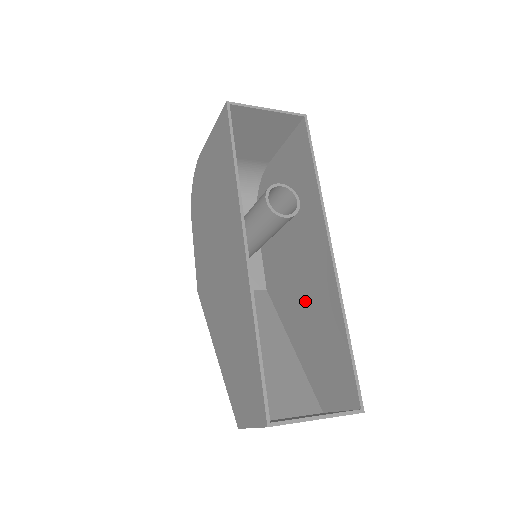
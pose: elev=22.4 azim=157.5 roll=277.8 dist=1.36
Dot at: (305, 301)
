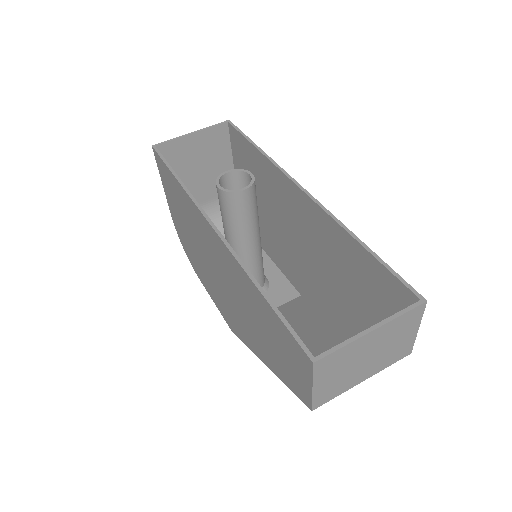
Dot at: (323, 262)
